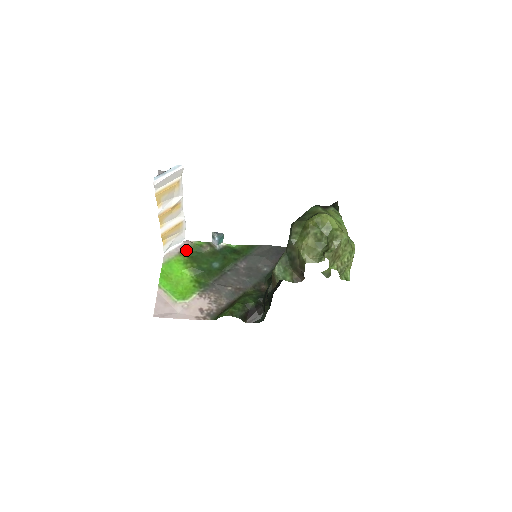
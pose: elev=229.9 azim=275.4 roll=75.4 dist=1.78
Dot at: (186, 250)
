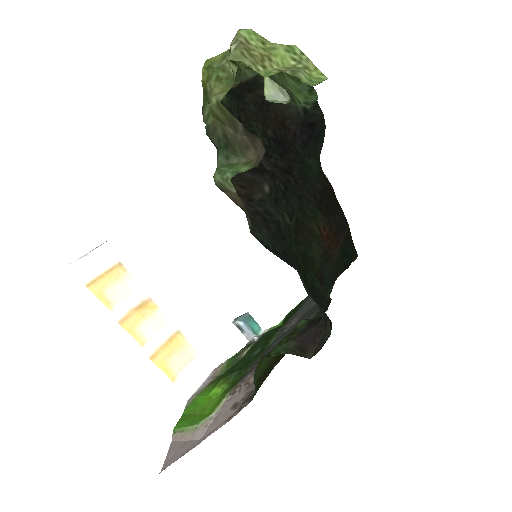
Dot at: (219, 376)
